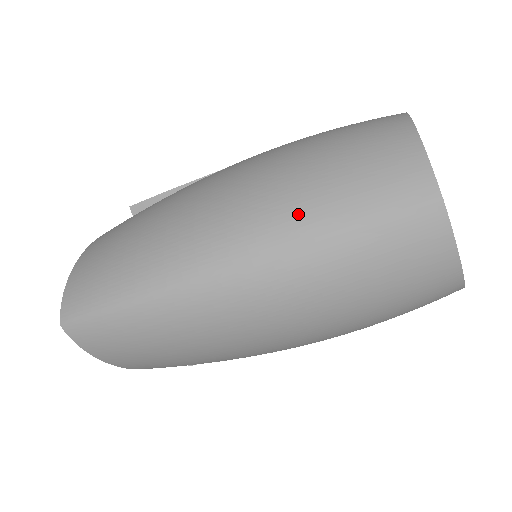
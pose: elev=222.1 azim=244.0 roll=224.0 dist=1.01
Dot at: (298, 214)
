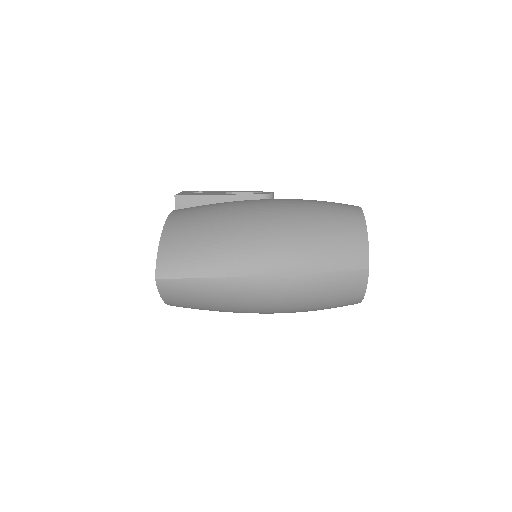
Dot at: (305, 257)
